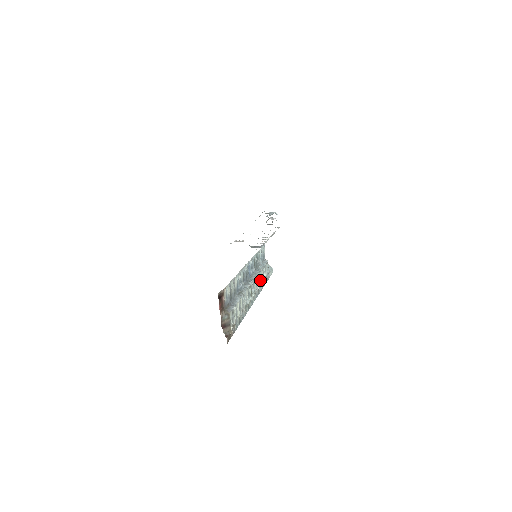
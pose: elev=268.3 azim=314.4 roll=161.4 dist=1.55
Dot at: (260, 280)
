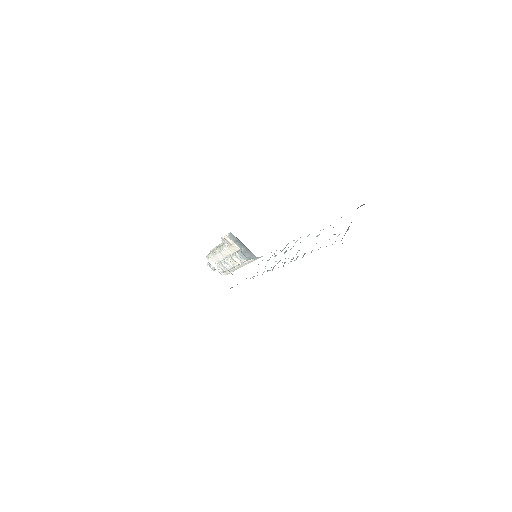
Dot at: occluded
